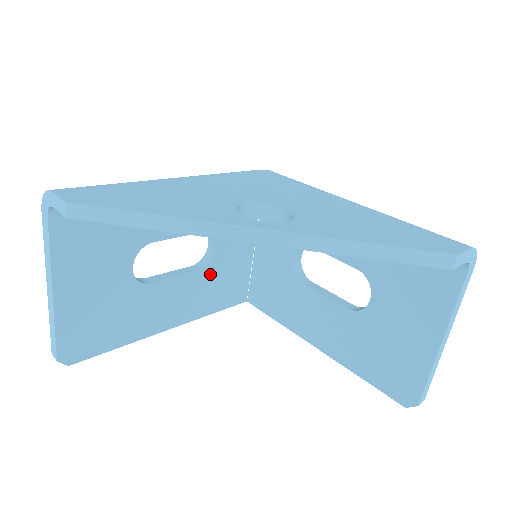
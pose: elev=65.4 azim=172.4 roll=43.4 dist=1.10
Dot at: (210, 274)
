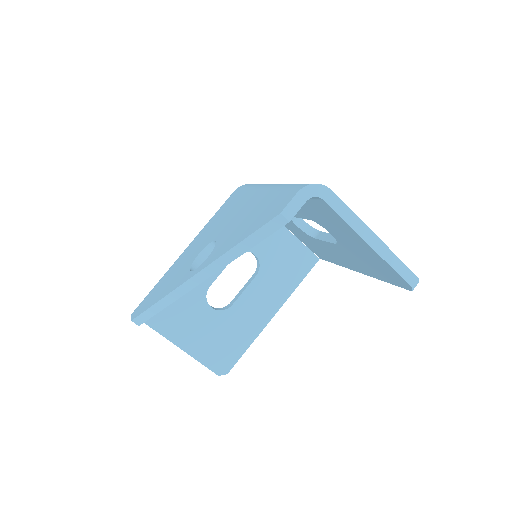
Dot at: (268, 269)
